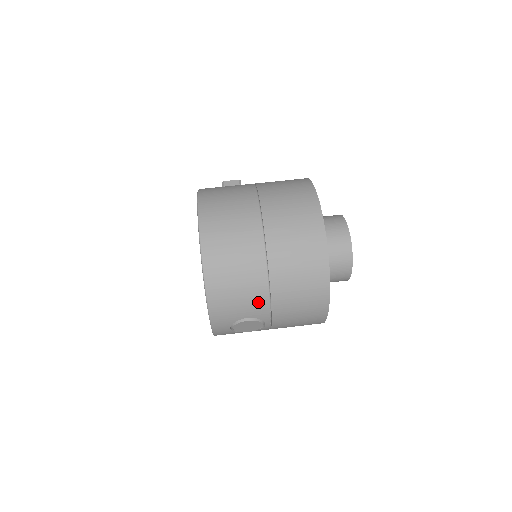
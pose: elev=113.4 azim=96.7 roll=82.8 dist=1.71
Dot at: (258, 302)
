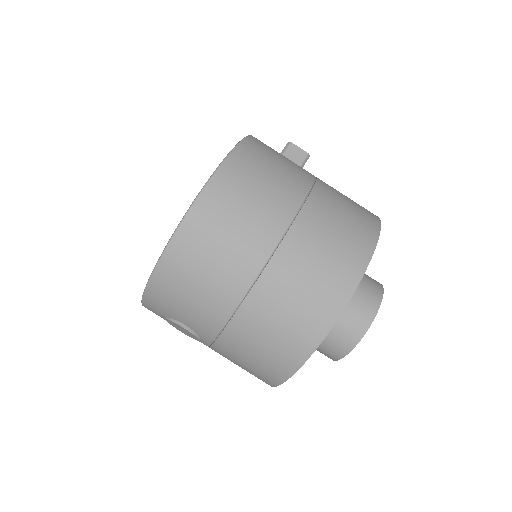
Dot at: (207, 322)
